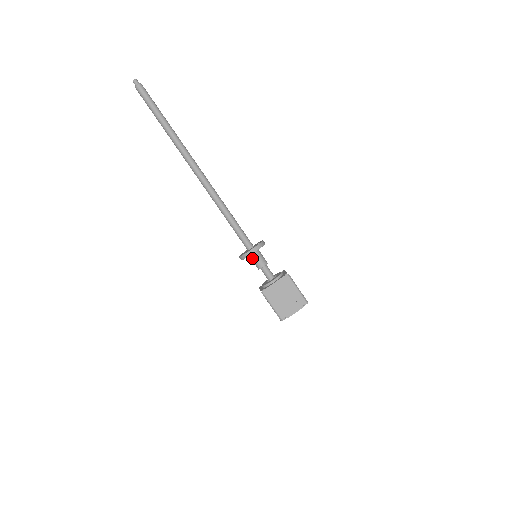
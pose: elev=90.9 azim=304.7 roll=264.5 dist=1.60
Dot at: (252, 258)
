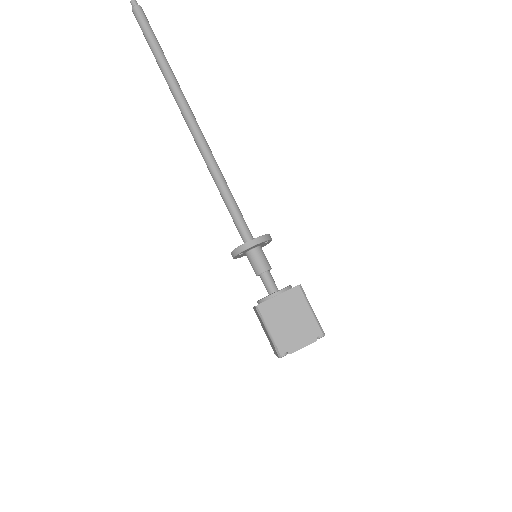
Dot at: (250, 257)
